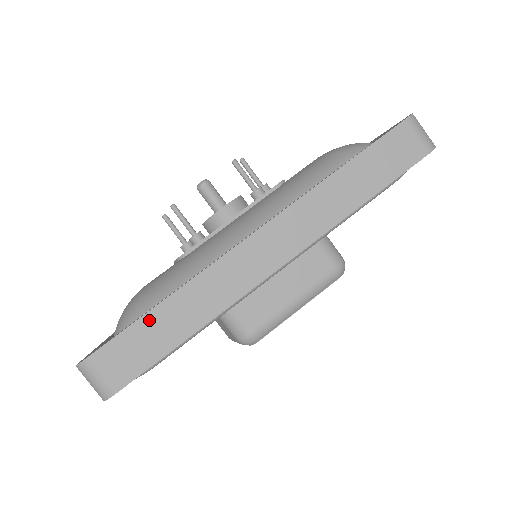
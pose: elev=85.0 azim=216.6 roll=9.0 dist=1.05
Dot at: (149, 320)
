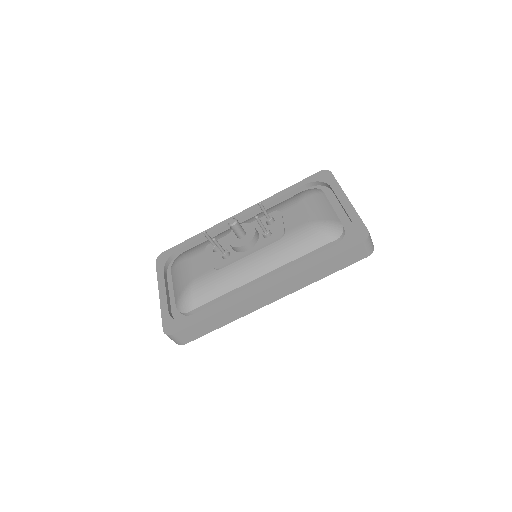
Dot at: (204, 322)
